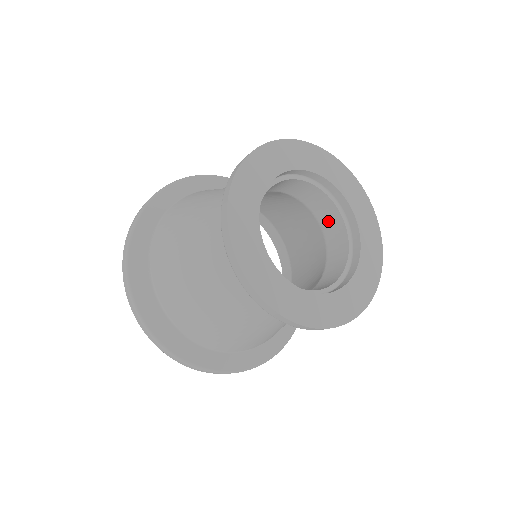
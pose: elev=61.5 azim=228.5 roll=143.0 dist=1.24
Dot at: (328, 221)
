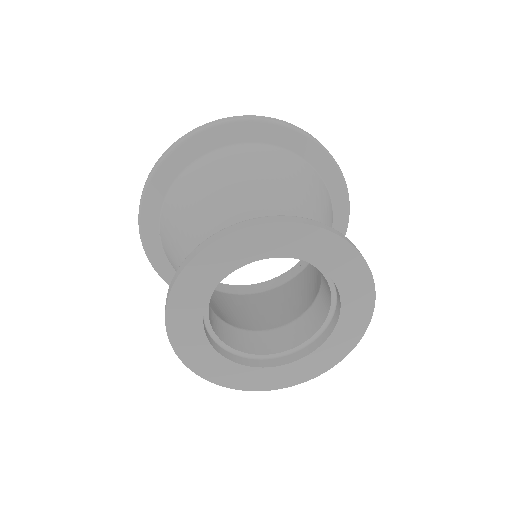
Dot at: occluded
